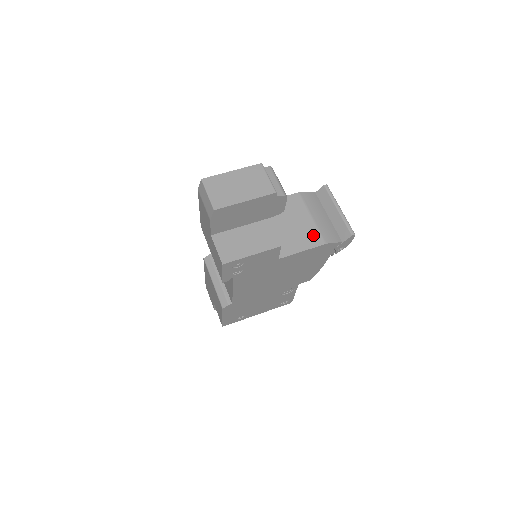
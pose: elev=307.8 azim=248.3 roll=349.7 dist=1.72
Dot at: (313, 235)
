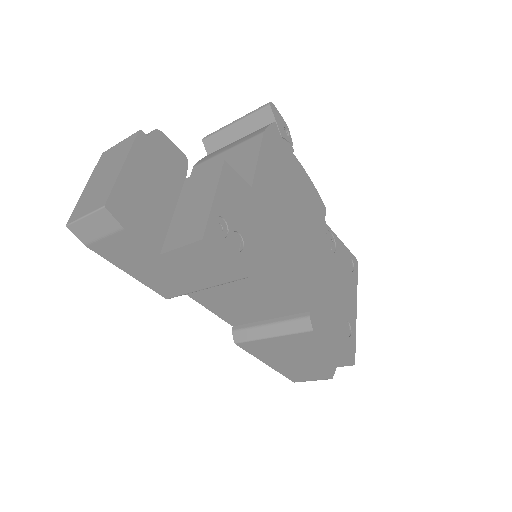
Dot at: (246, 147)
